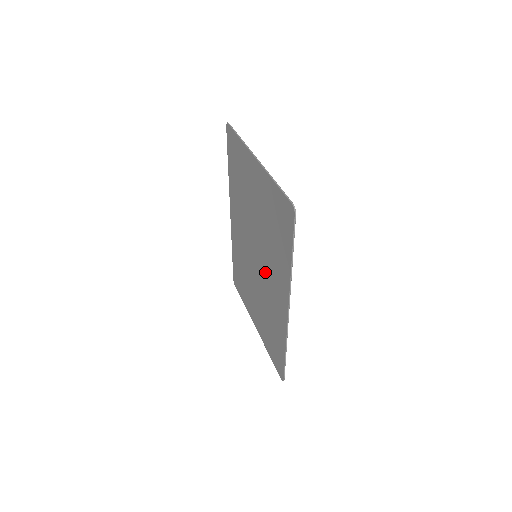
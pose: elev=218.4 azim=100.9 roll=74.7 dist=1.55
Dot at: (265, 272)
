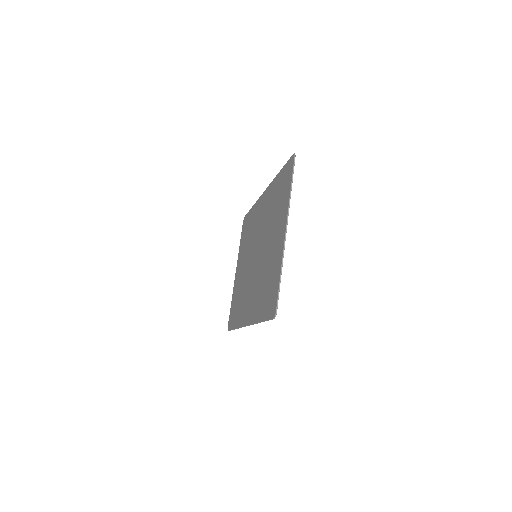
Dot at: (252, 278)
